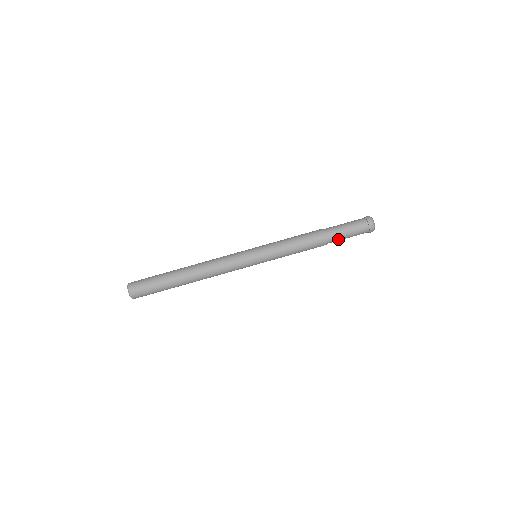
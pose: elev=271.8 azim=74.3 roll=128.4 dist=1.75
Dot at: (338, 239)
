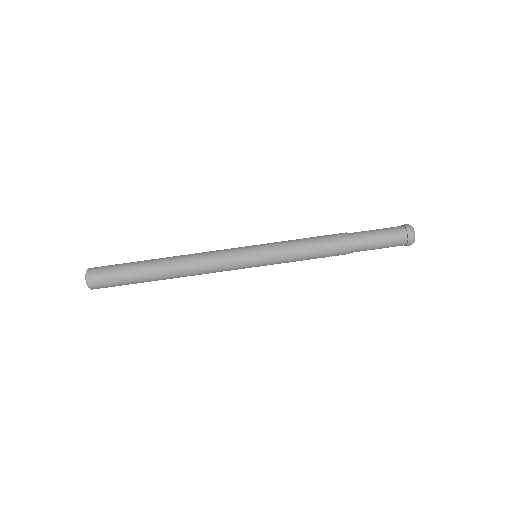
Dot at: (365, 244)
